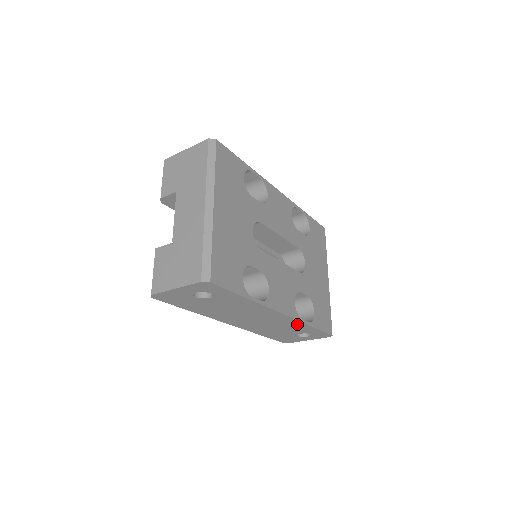
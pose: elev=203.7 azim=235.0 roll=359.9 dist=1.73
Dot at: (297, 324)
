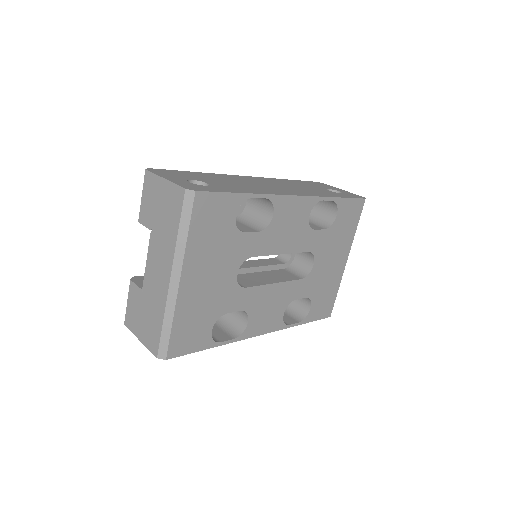
Dot at: occluded
